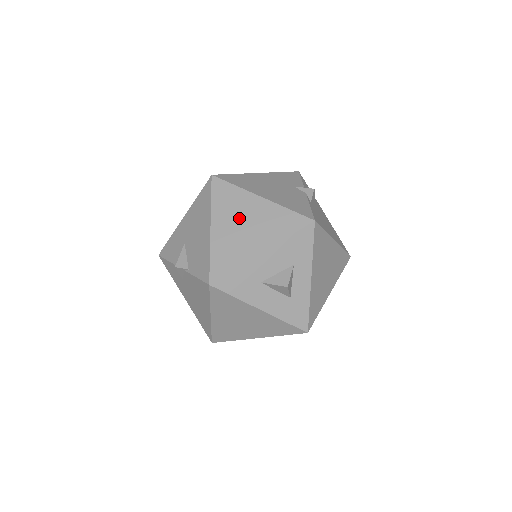
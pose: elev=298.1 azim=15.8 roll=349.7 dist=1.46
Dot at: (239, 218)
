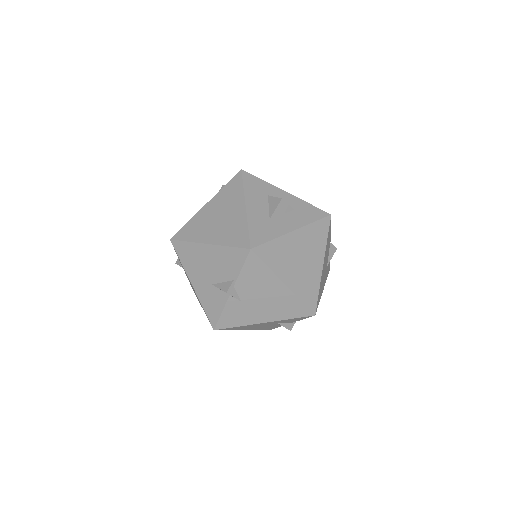
Dot at: (212, 222)
